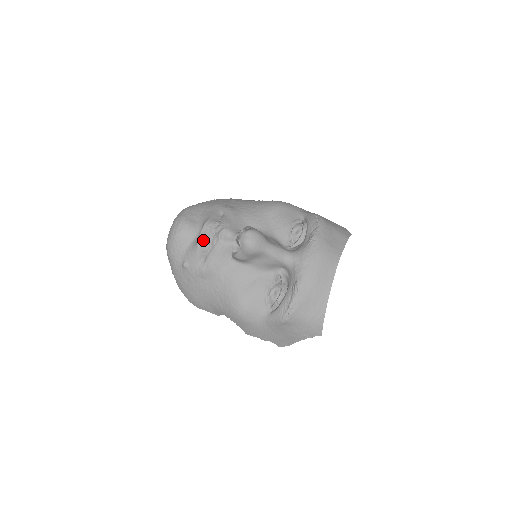
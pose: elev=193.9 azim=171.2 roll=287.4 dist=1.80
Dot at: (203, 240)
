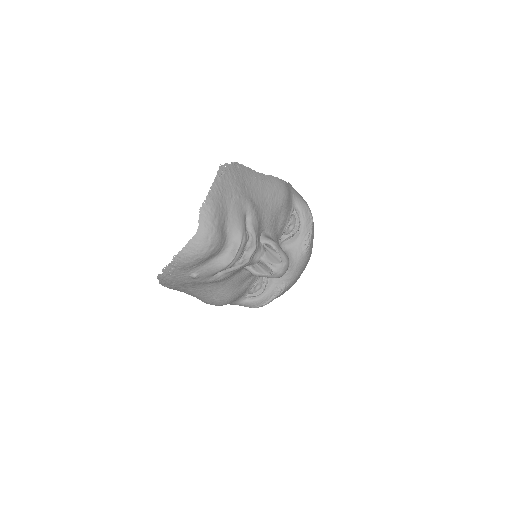
Dot at: (234, 263)
